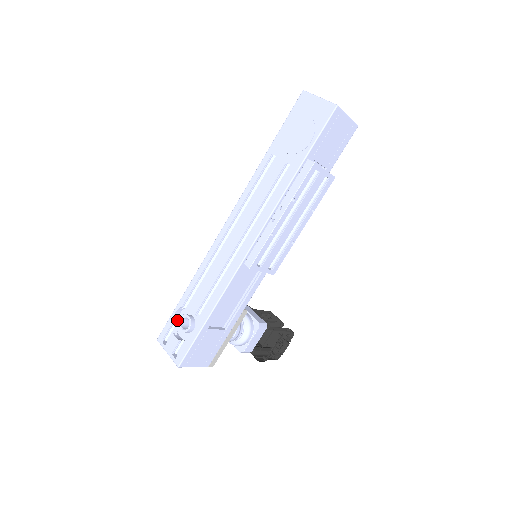
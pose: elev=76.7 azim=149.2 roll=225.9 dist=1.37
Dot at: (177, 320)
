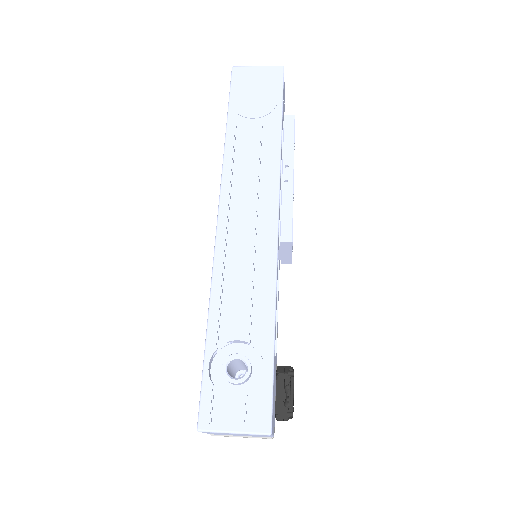
Dot at: (211, 381)
